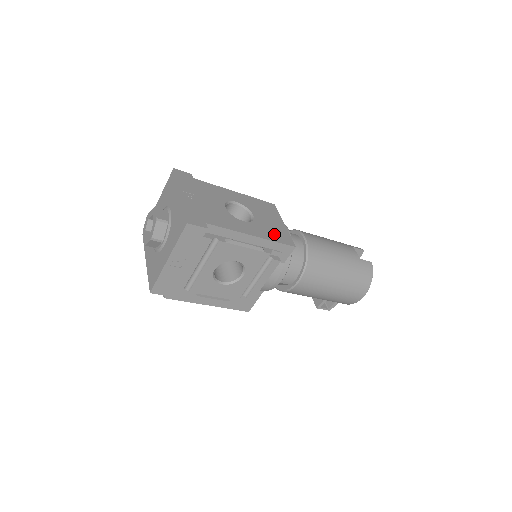
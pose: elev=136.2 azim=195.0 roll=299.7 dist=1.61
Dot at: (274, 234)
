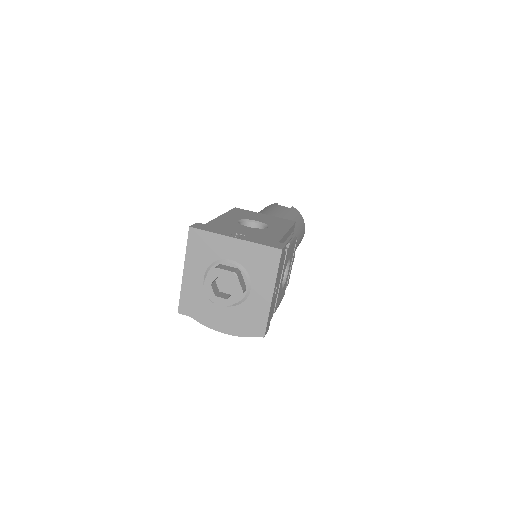
Dot at: (282, 223)
